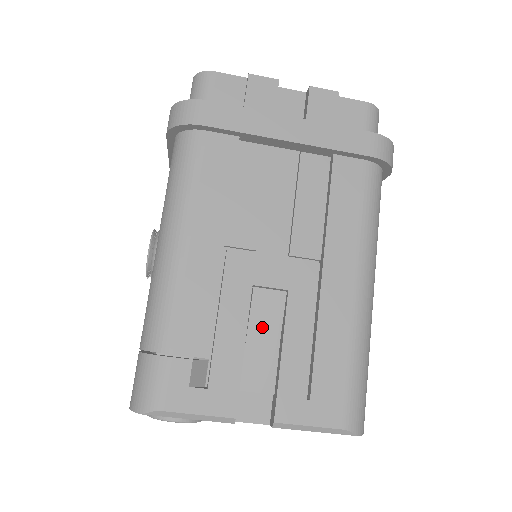
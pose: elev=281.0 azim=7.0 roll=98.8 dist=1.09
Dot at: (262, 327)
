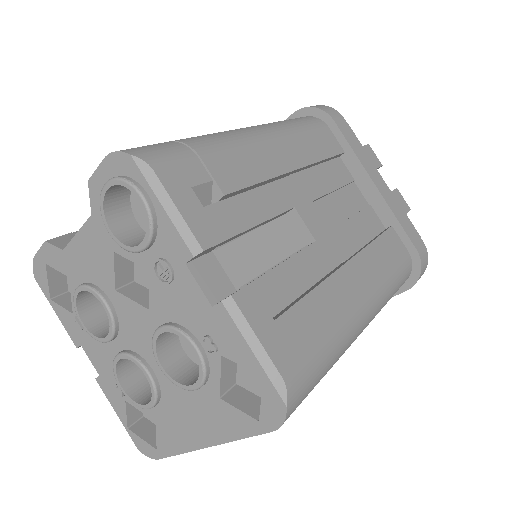
Dot at: (277, 236)
